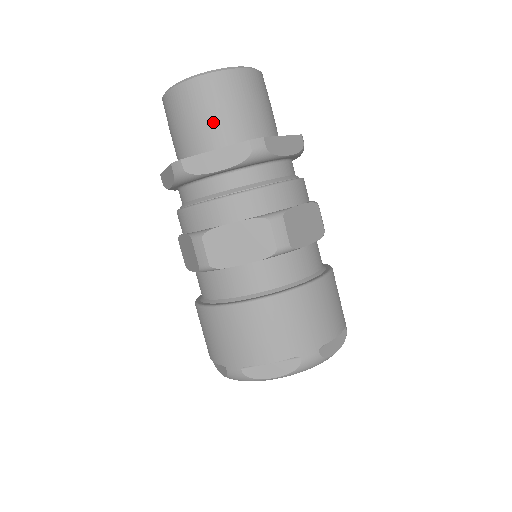
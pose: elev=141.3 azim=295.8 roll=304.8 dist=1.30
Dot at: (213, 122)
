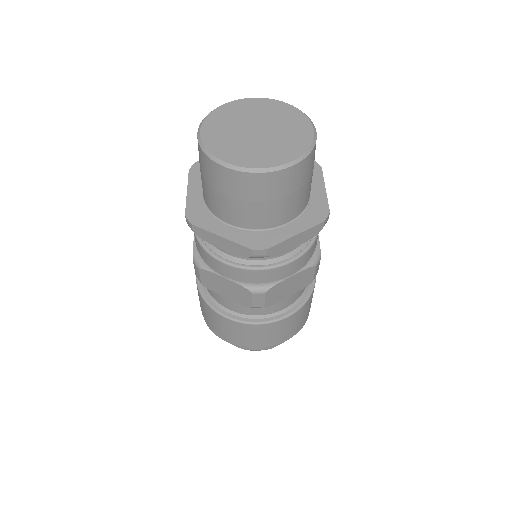
Dot at: (230, 206)
